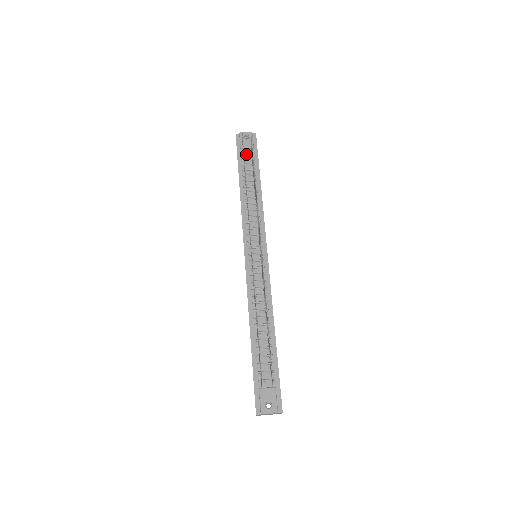
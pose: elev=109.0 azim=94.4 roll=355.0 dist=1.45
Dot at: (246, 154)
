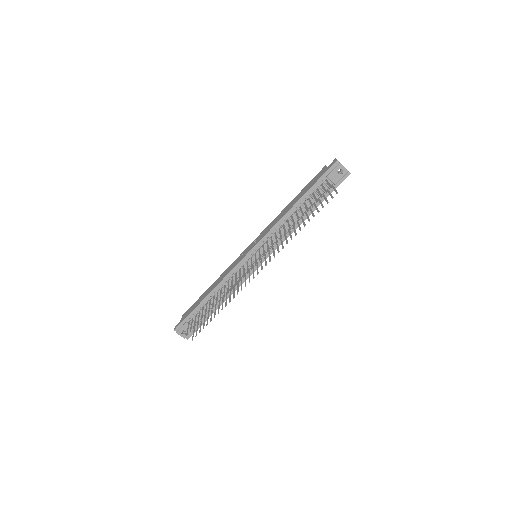
Dot at: (325, 184)
